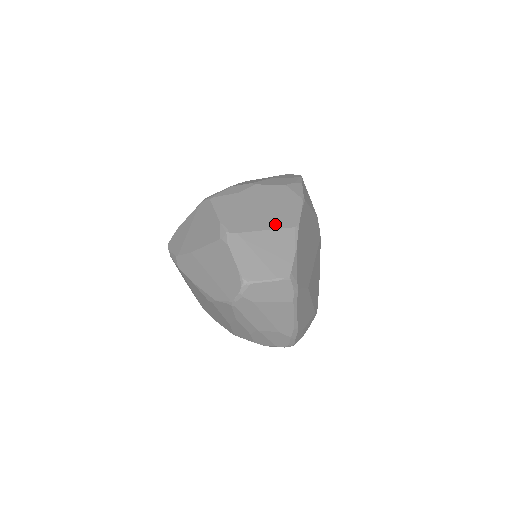
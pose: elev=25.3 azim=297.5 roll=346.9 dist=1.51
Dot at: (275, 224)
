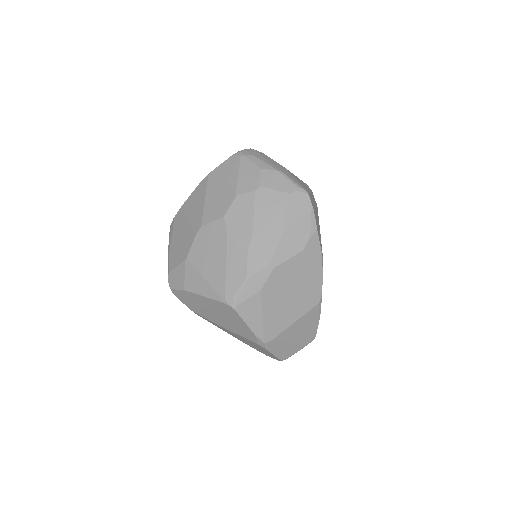
Dot at: (302, 310)
